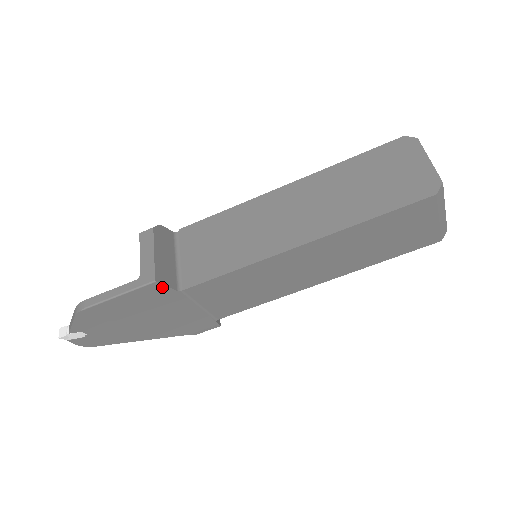
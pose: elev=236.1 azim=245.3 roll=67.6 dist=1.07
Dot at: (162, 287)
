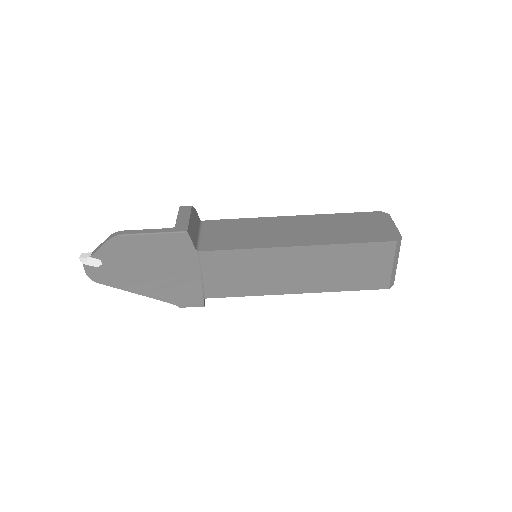
Dot at: (188, 240)
